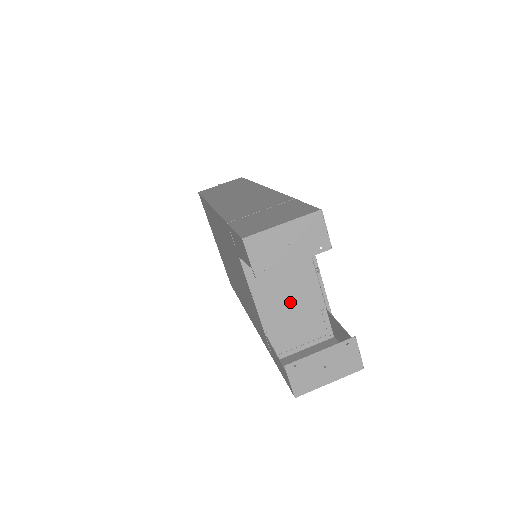
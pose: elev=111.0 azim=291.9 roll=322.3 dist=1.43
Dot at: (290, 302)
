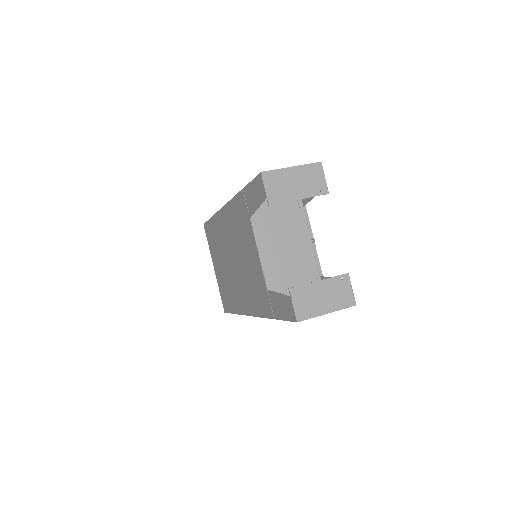
Dot at: (290, 265)
